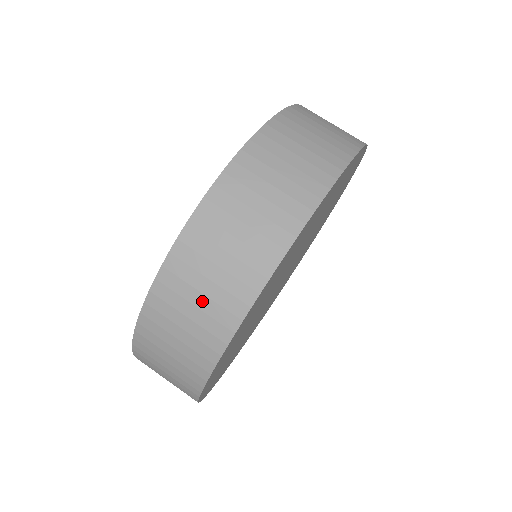
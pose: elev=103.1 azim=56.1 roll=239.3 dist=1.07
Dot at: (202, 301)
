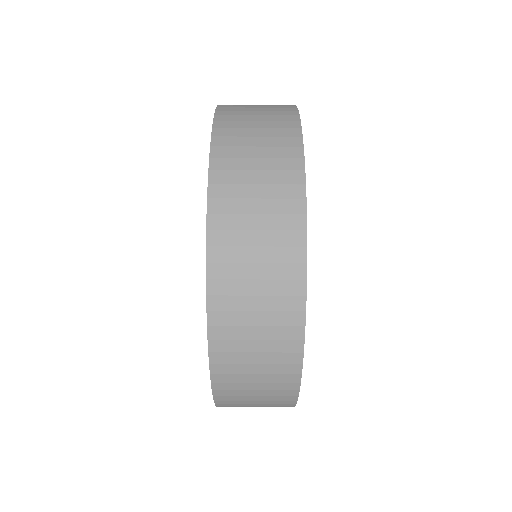
Dot at: occluded
